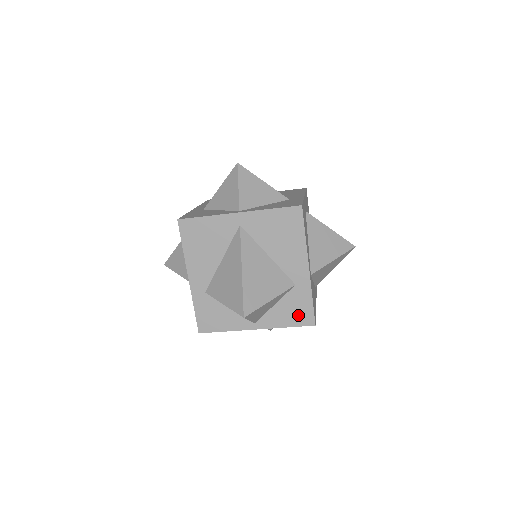
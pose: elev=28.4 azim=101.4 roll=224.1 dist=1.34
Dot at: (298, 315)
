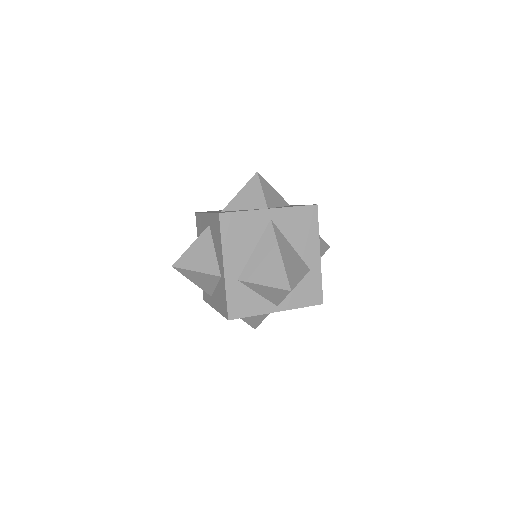
Dot at: occluded
